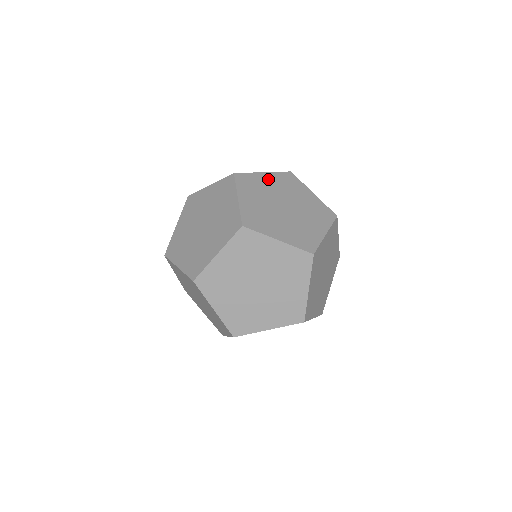
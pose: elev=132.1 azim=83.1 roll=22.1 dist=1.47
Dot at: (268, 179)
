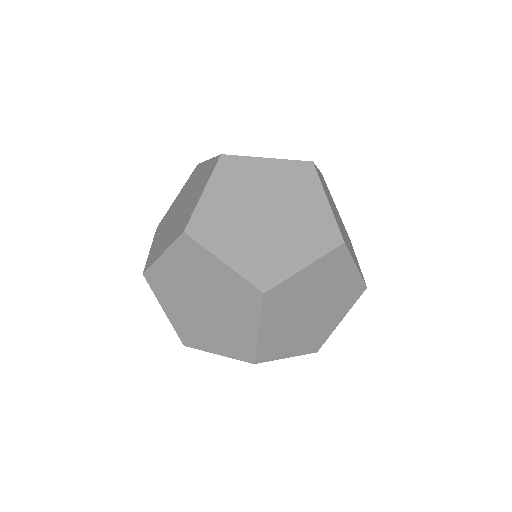
Dot at: (267, 169)
